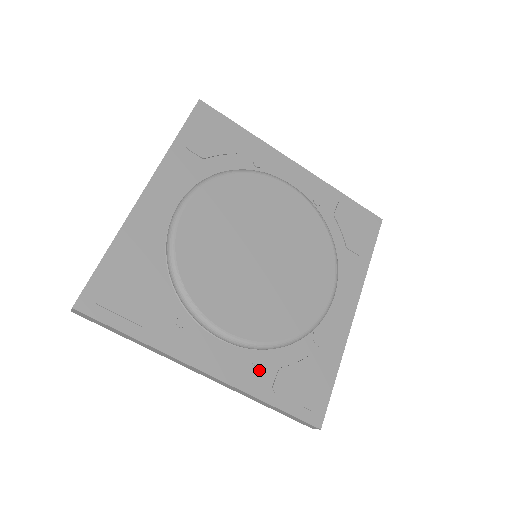
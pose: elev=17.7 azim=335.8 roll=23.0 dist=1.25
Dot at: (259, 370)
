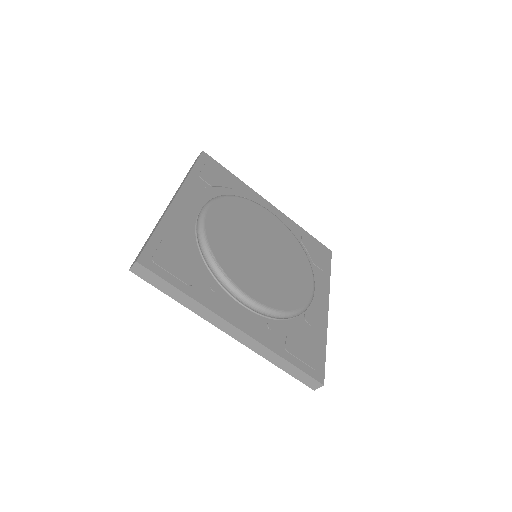
Dot at: (273, 333)
